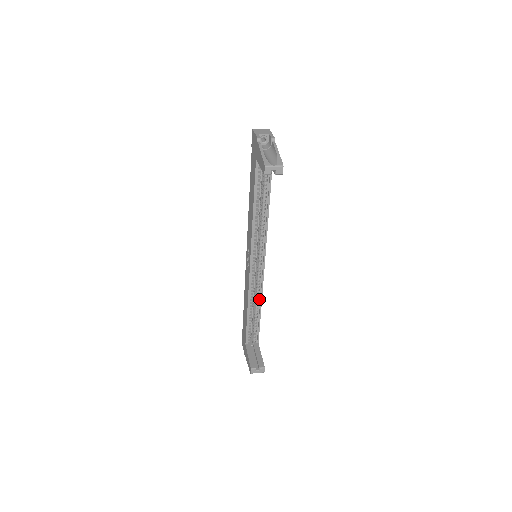
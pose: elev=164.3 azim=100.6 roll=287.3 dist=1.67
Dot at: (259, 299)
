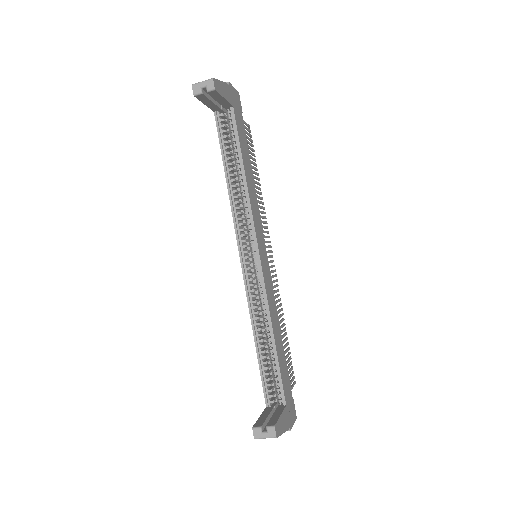
Dot at: (268, 319)
